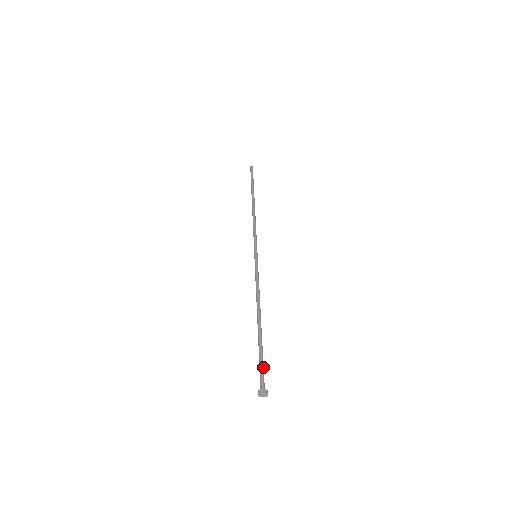
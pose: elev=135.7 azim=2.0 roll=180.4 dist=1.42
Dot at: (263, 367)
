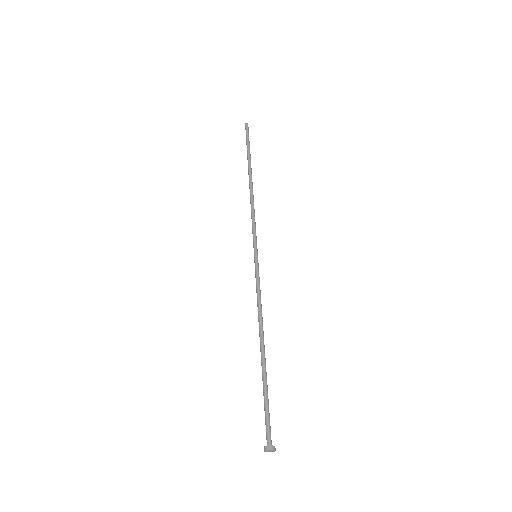
Dot at: (268, 413)
